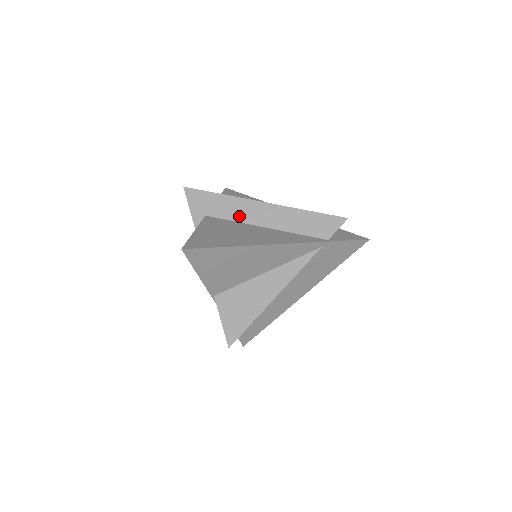
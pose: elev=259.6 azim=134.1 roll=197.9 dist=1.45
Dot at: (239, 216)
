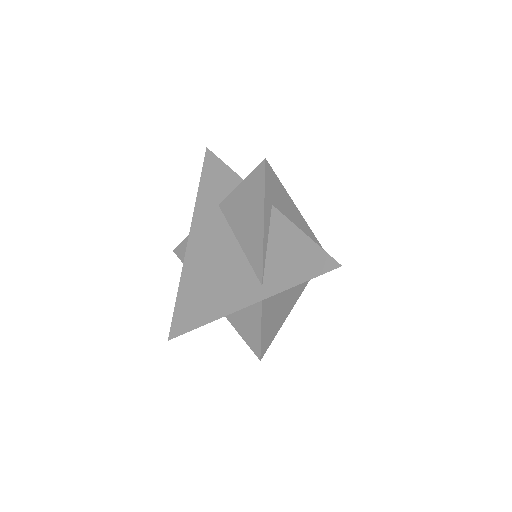
Dot at: occluded
